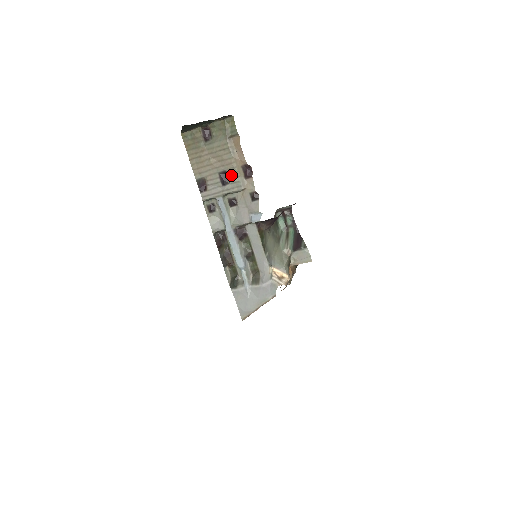
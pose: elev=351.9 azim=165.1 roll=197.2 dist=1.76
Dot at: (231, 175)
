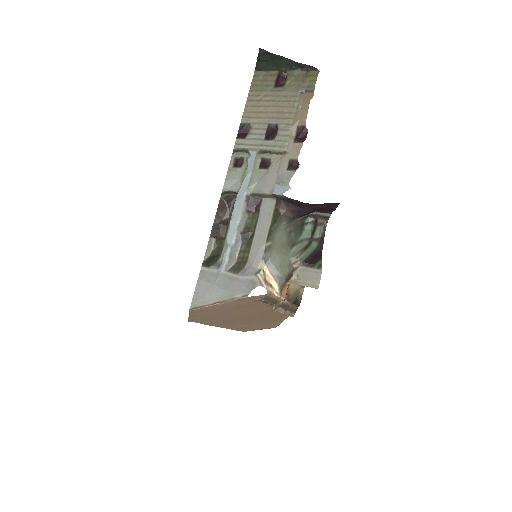
Dot at: (281, 131)
